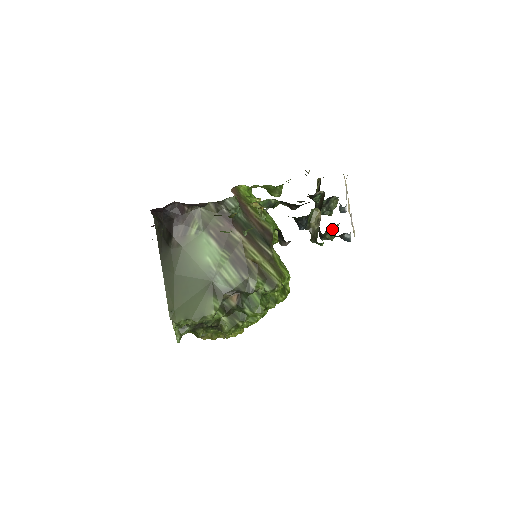
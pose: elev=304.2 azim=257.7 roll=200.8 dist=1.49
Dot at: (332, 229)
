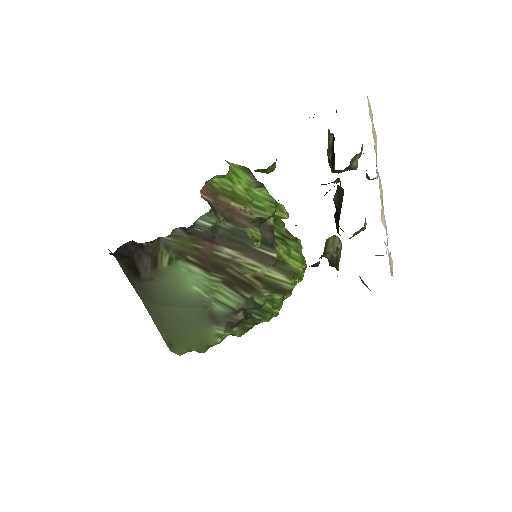
Dot at: (358, 231)
